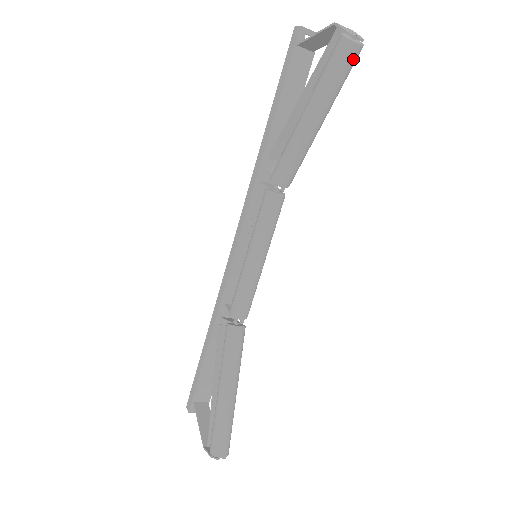
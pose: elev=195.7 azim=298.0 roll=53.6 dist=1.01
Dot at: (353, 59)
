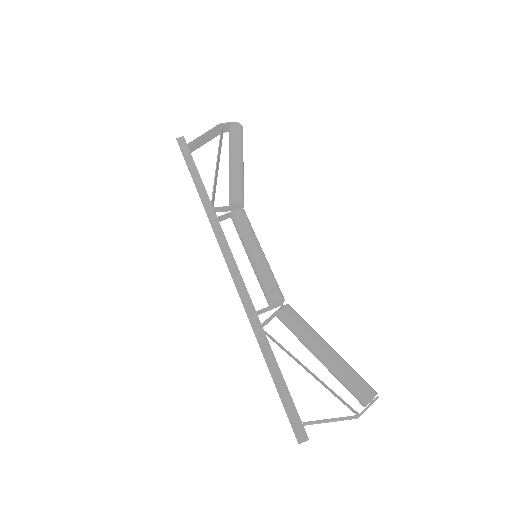
Dot at: occluded
